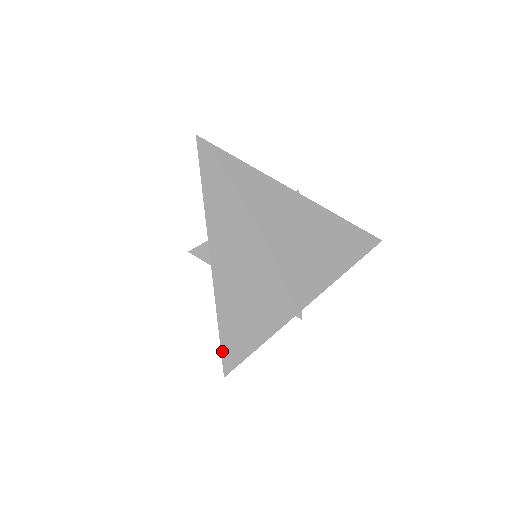
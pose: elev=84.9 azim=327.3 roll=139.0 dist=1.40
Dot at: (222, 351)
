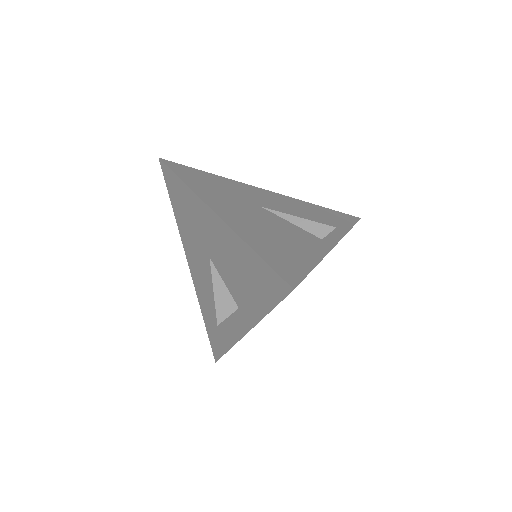
Dot at: occluded
